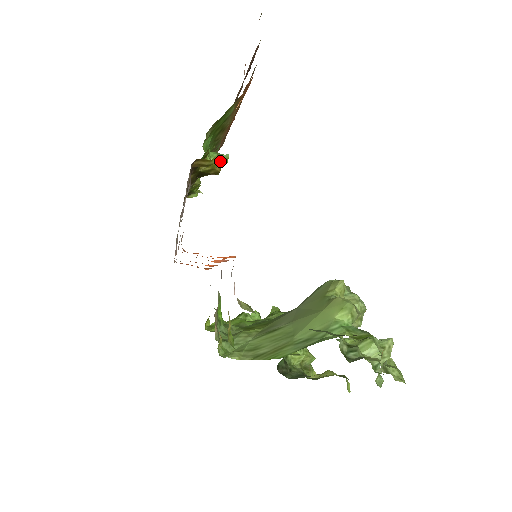
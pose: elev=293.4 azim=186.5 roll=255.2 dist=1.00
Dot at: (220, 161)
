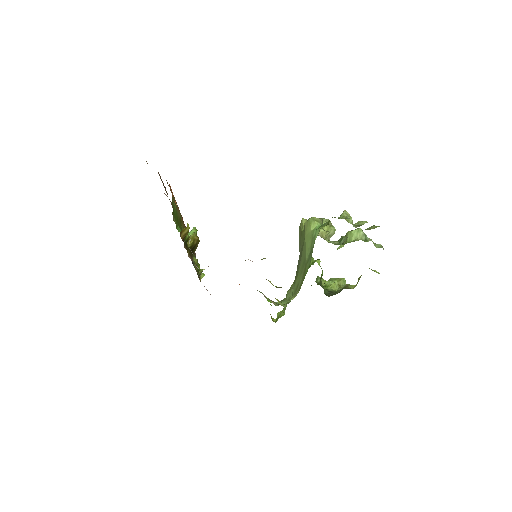
Dot at: (193, 233)
